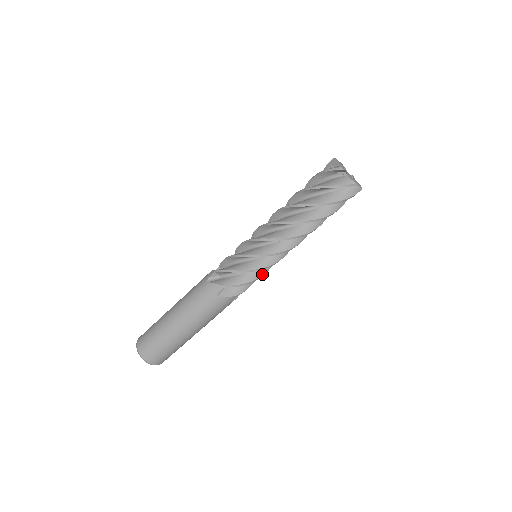
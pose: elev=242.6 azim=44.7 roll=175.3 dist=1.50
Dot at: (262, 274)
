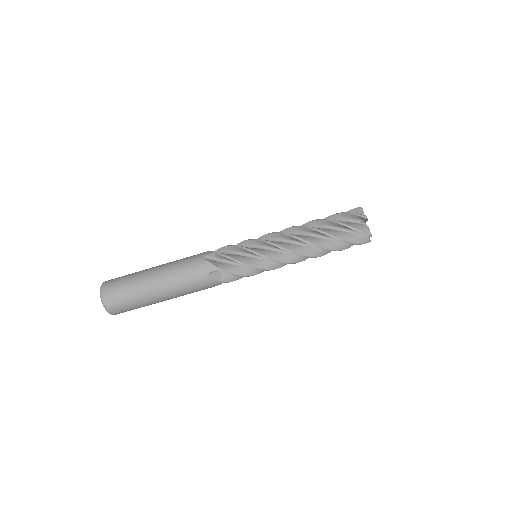
Dot at: (254, 274)
